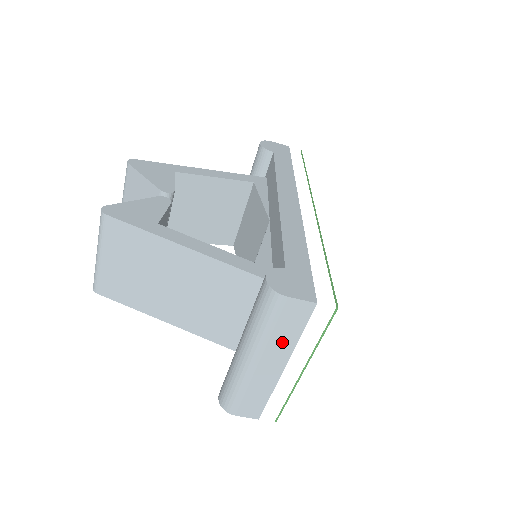
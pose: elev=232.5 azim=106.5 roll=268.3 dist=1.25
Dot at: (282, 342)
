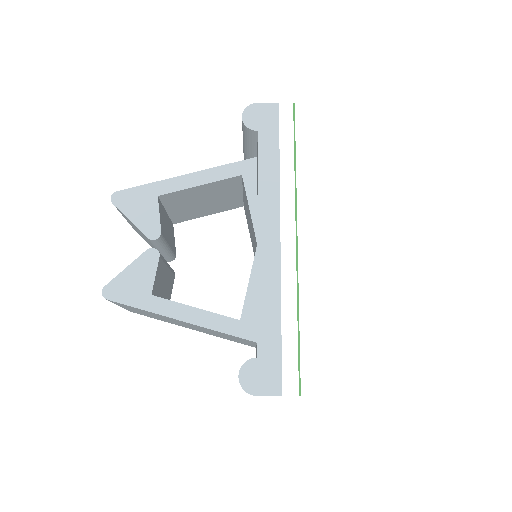
Dot at: occluded
